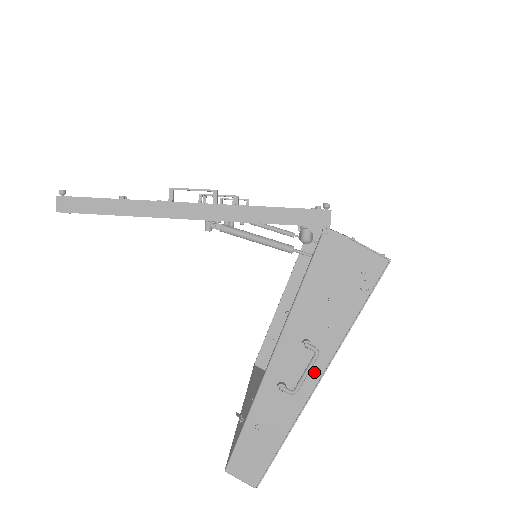
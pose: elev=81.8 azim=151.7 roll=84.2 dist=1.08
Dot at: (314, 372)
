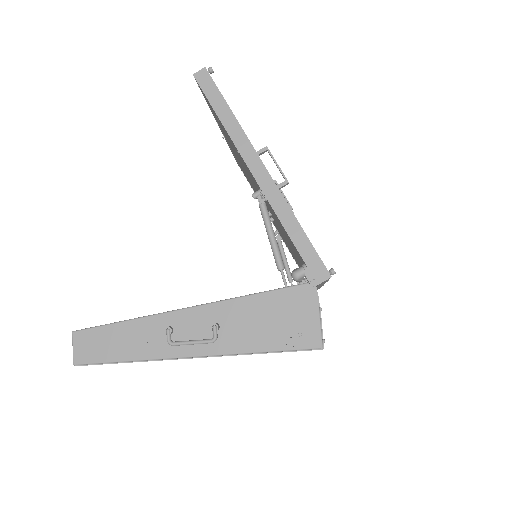
Dot at: (197, 349)
